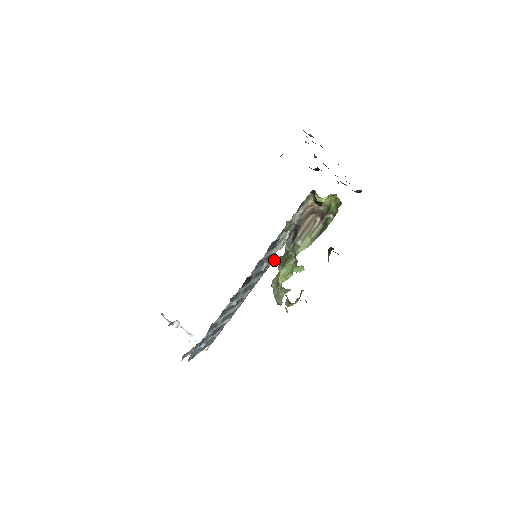
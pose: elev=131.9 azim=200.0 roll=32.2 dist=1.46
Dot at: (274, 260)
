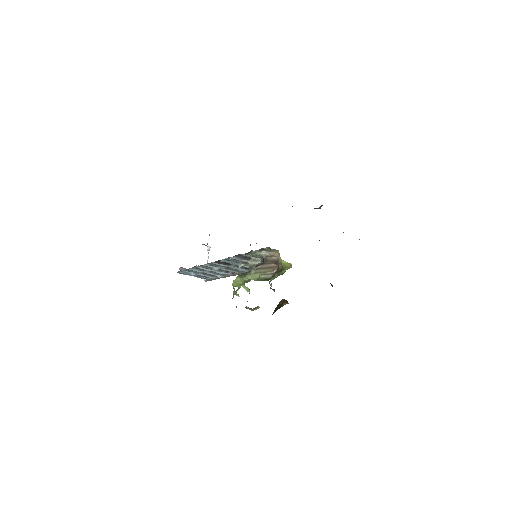
Dot at: occluded
